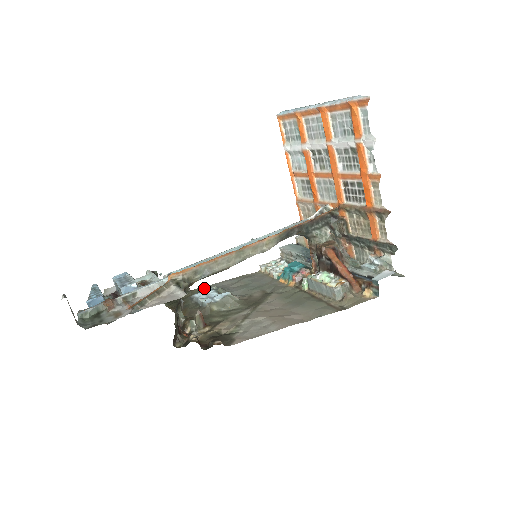
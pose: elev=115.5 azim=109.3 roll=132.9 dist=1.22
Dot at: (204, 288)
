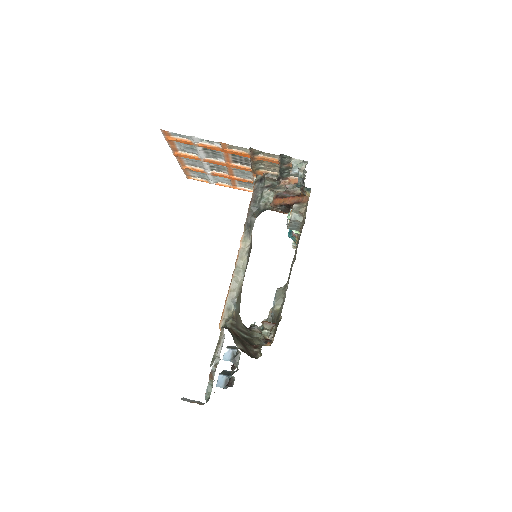
Dot at: occluded
